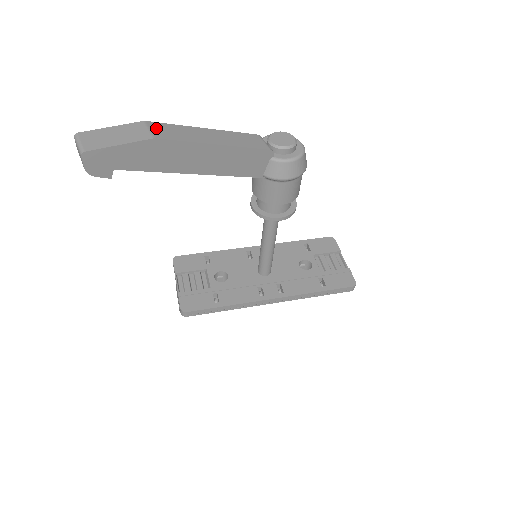
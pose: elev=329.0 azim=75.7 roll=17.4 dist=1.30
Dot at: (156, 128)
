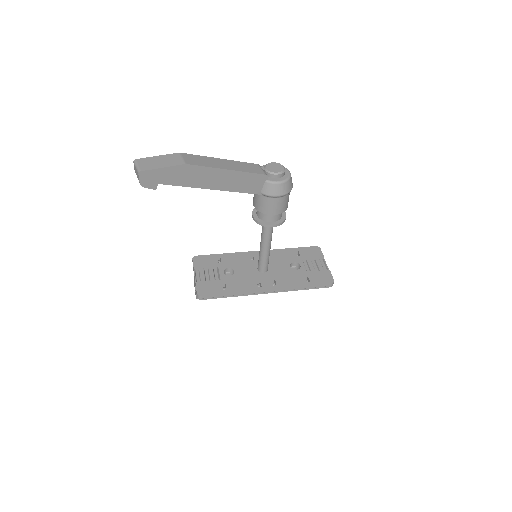
Dot at: (187, 157)
